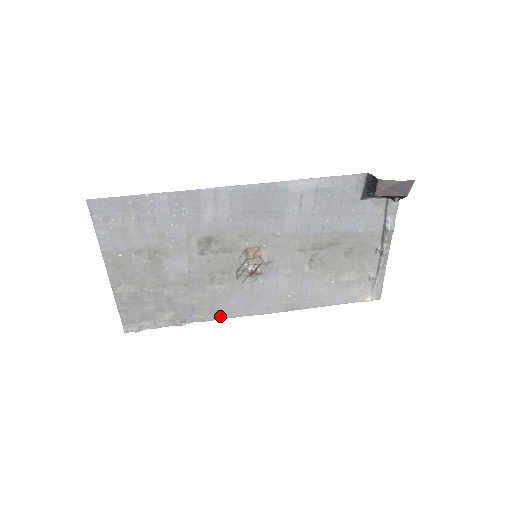
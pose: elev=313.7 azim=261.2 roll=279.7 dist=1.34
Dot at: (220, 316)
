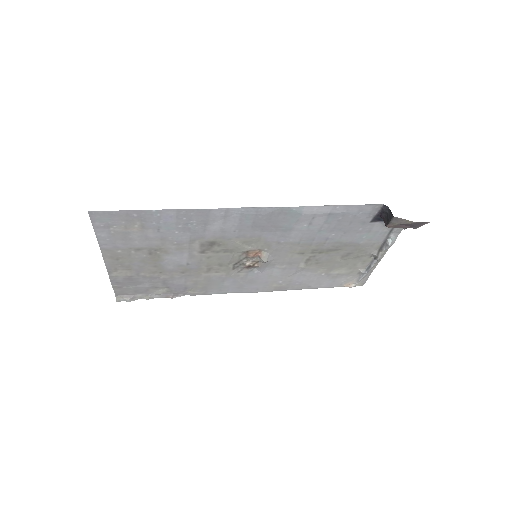
Dot at: (211, 292)
